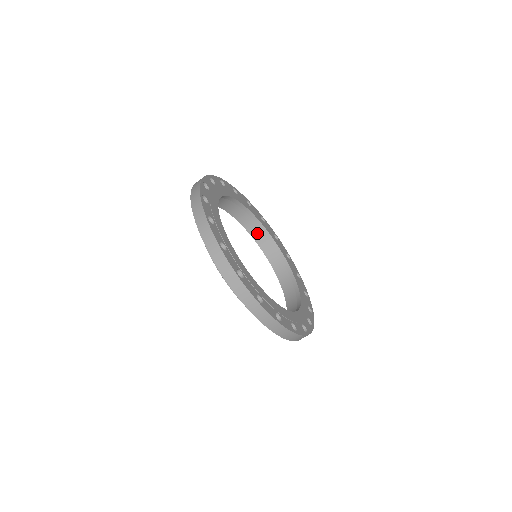
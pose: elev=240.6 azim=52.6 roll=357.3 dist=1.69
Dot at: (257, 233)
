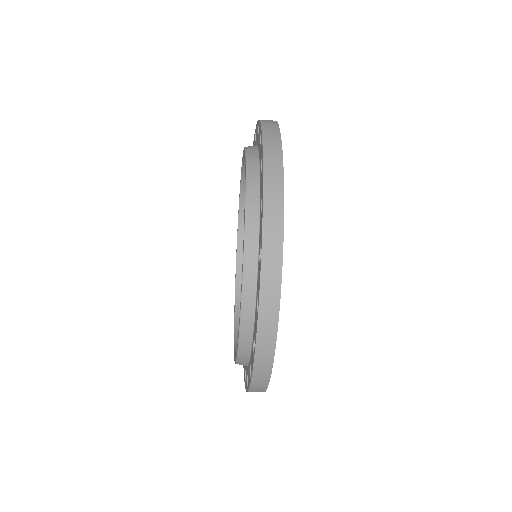
Dot at: occluded
